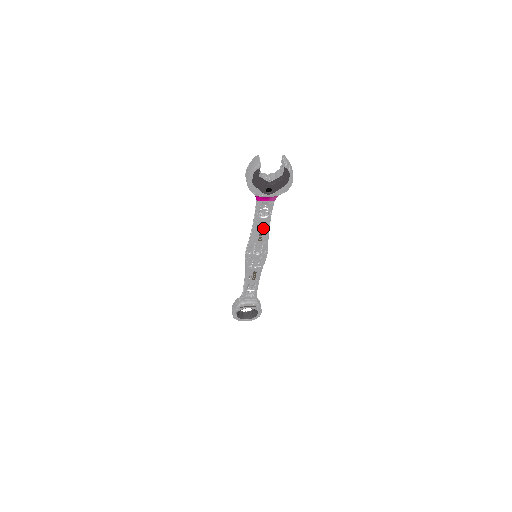
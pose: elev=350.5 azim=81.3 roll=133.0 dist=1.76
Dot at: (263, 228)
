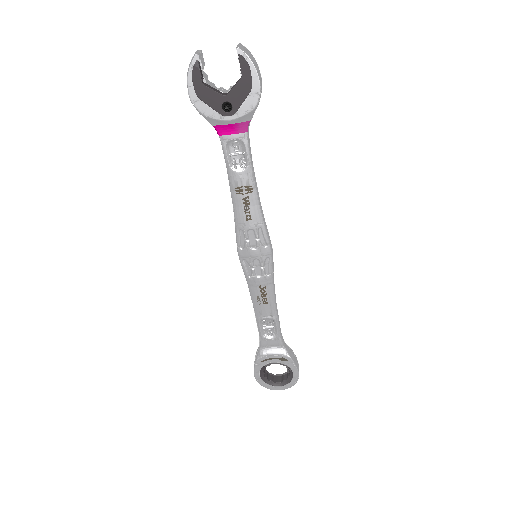
Dot at: (246, 193)
